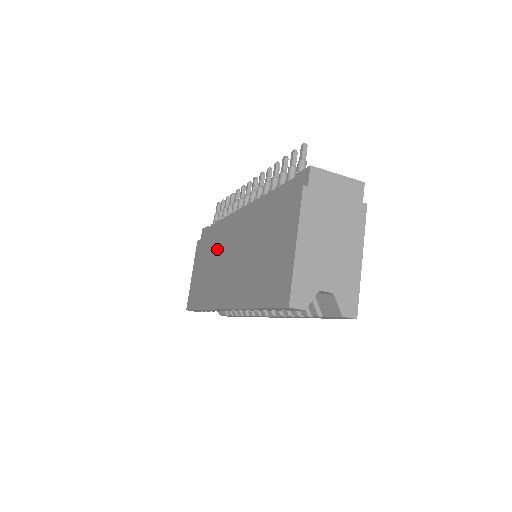
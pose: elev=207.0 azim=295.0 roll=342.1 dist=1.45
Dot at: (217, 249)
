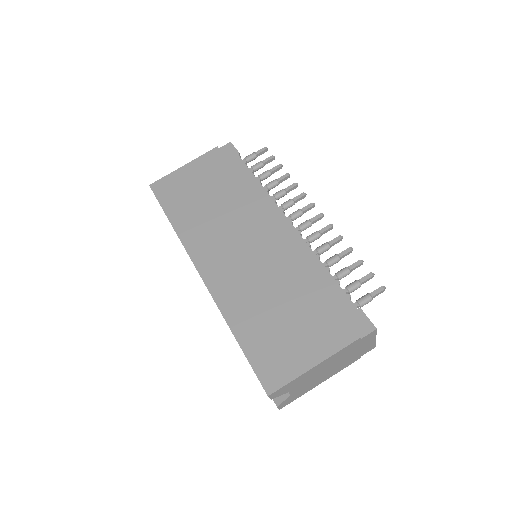
Dot at: (236, 208)
